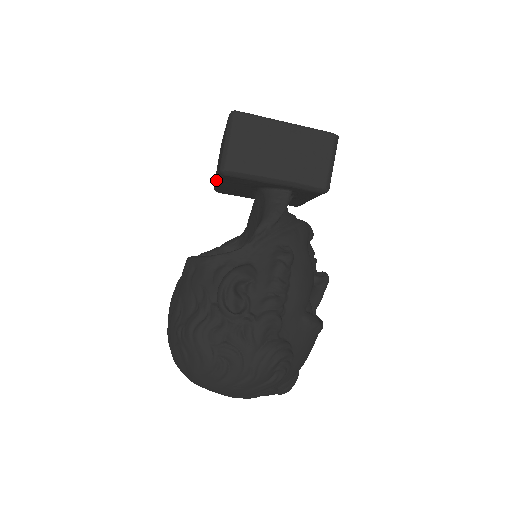
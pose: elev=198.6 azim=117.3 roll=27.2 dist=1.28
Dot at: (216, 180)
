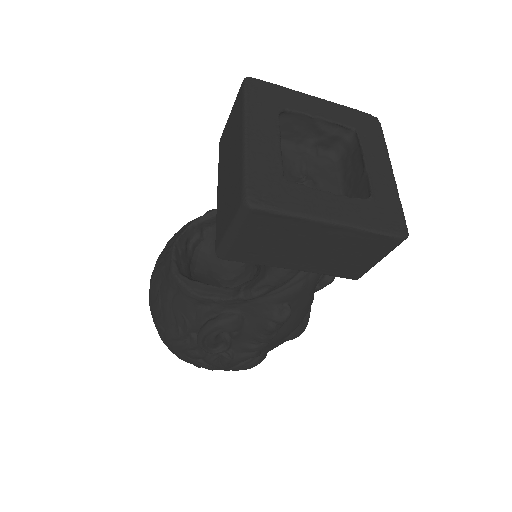
Dot at: (217, 196)
